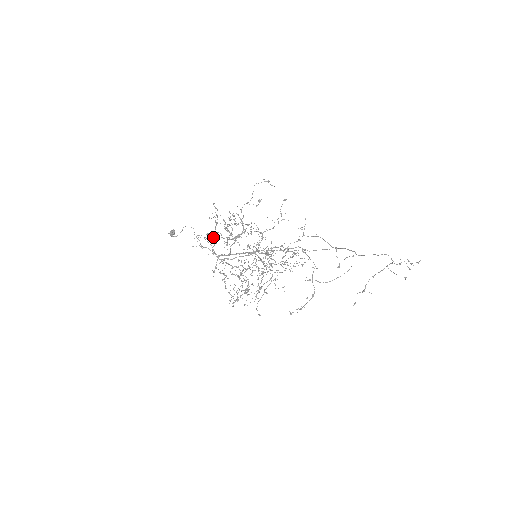
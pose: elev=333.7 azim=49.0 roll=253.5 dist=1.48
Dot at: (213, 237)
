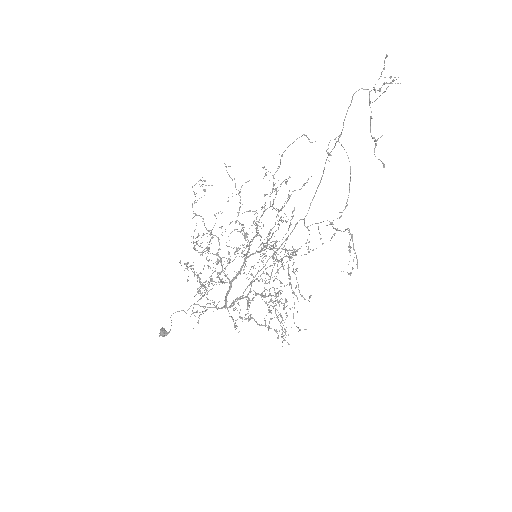
Dot at: (199, 282)
